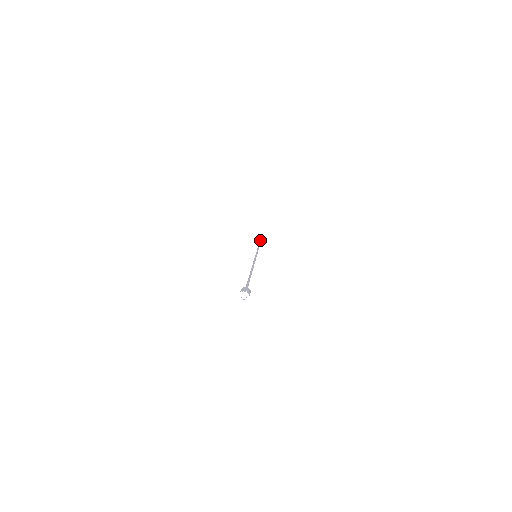
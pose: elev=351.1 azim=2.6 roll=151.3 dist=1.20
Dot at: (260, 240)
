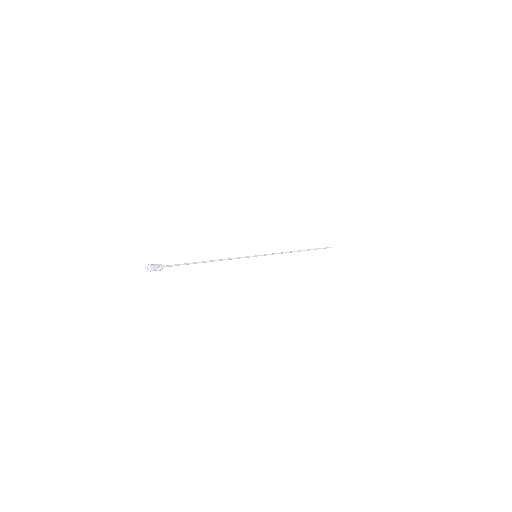
Dot at: occluded
